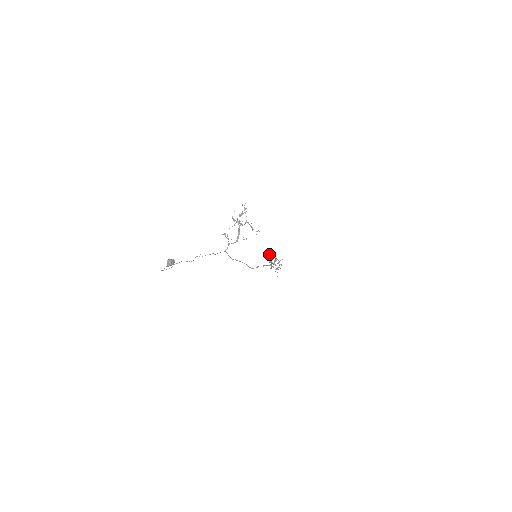
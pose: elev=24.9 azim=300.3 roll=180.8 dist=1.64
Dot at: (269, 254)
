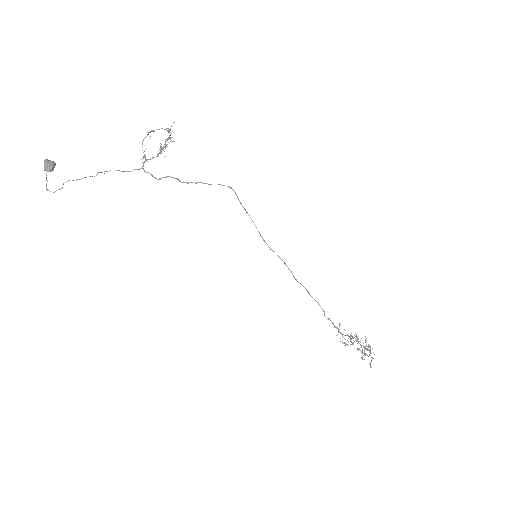
Dot at: occluded
